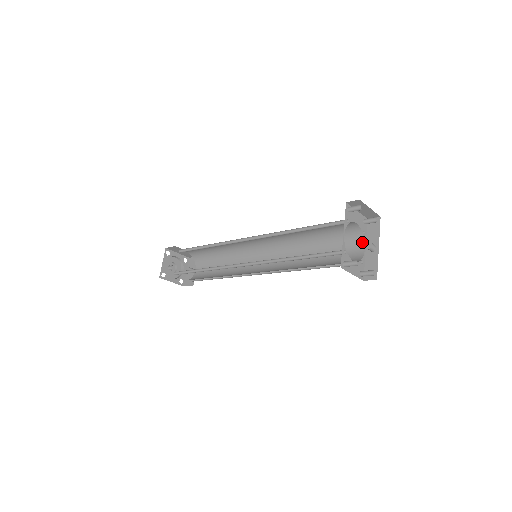
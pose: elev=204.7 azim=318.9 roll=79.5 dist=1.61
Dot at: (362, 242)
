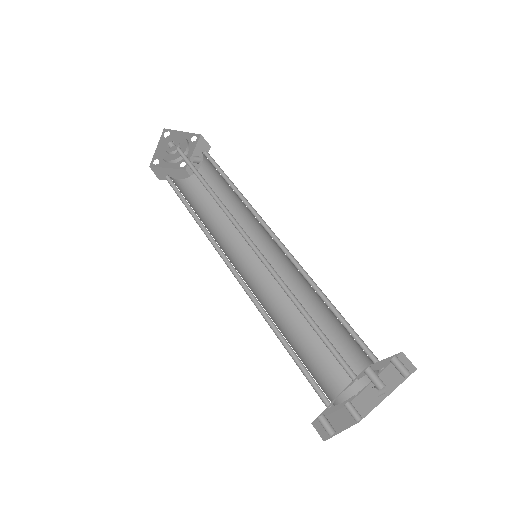
Dot at: occluded
